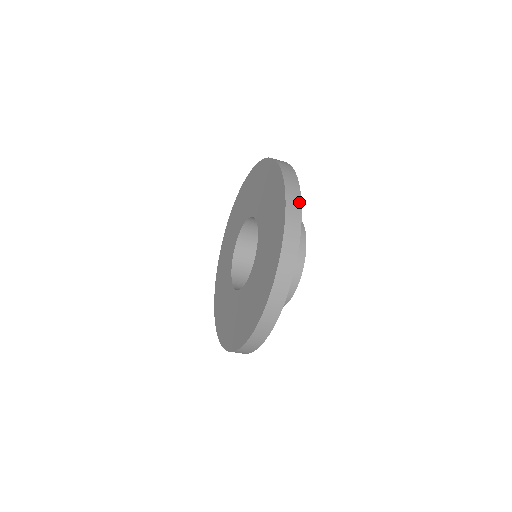
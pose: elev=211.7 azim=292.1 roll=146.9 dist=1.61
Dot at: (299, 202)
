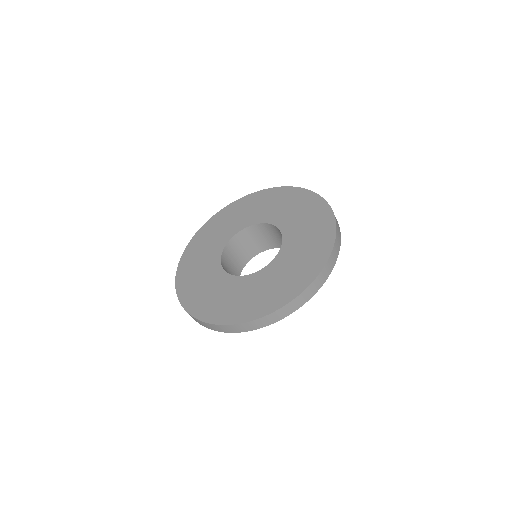
Dot at: (331, 271)
